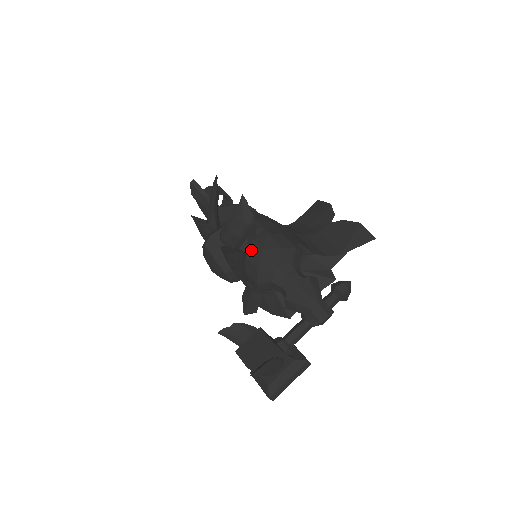
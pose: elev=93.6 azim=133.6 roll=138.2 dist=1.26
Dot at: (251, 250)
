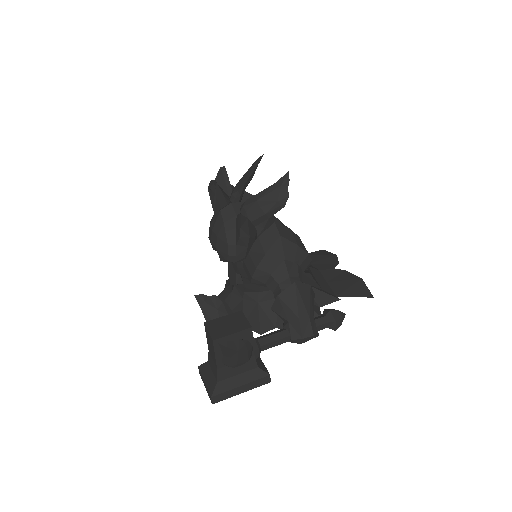
Dot at: (267, 232)
